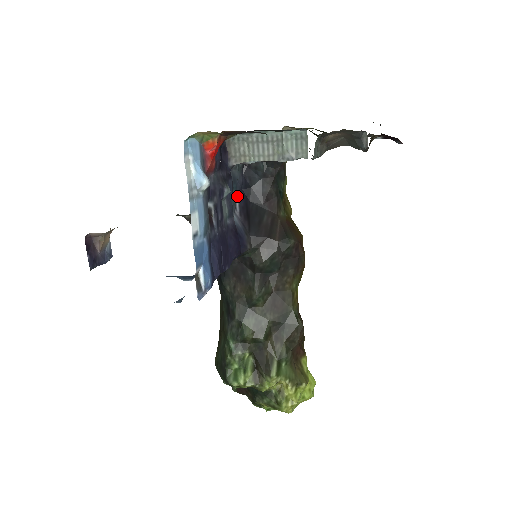
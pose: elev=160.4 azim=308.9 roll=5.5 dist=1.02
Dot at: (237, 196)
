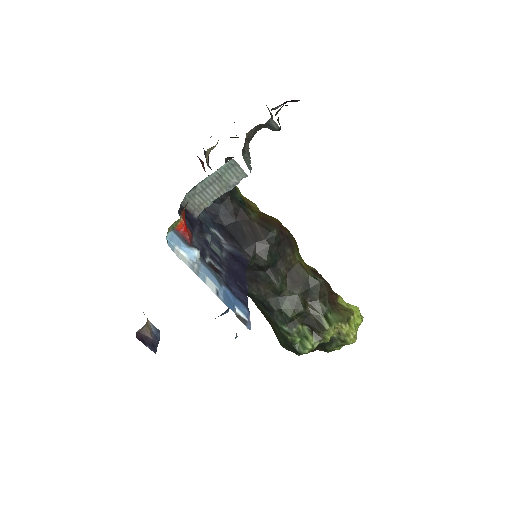
Dot at: (214, 230)
